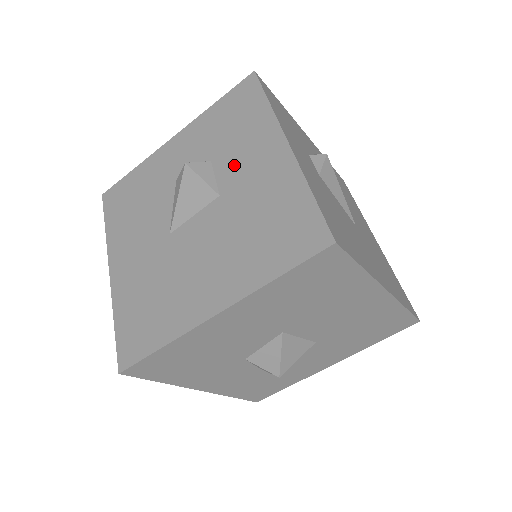
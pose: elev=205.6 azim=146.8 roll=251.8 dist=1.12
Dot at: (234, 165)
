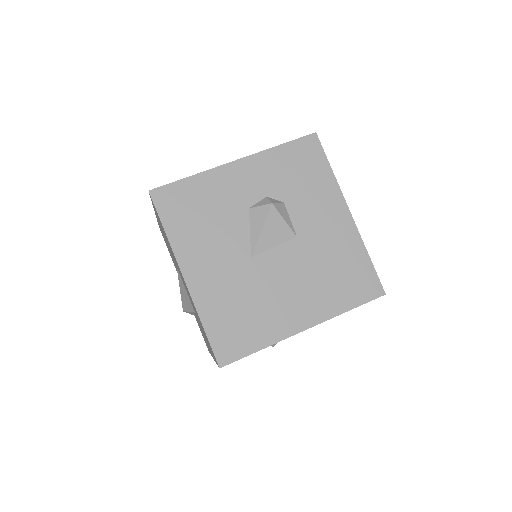
Dot at: (307, 214)
